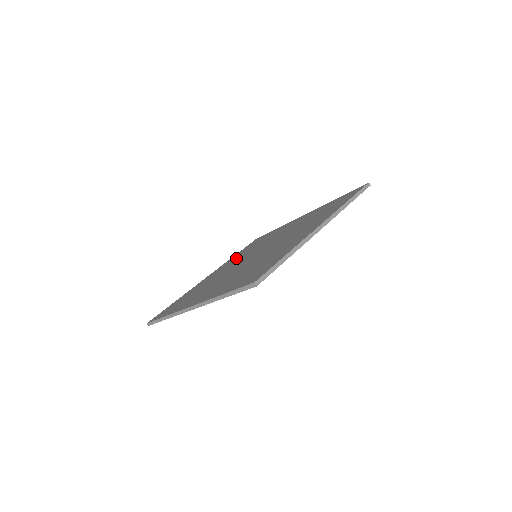
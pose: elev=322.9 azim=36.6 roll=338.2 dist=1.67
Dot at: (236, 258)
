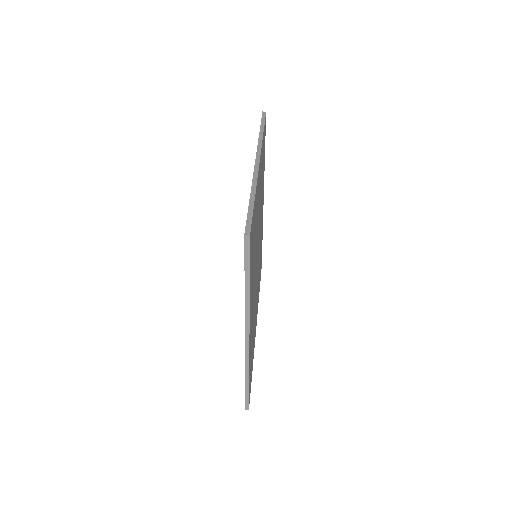
Dot at: occluded
